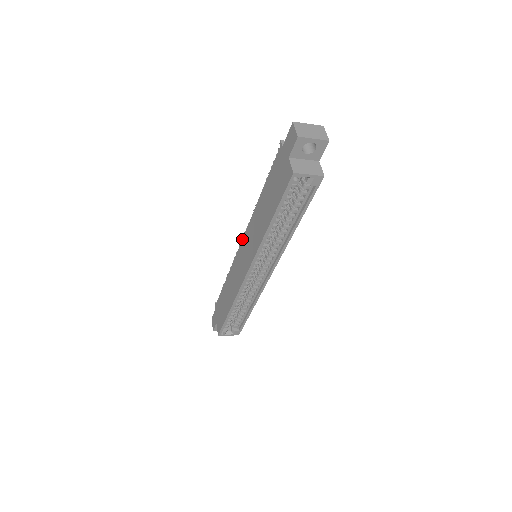
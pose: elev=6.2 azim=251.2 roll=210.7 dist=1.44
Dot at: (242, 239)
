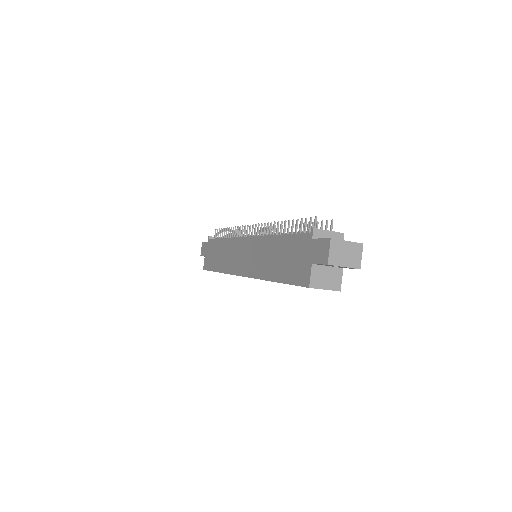
Dot at: (247, 237)
